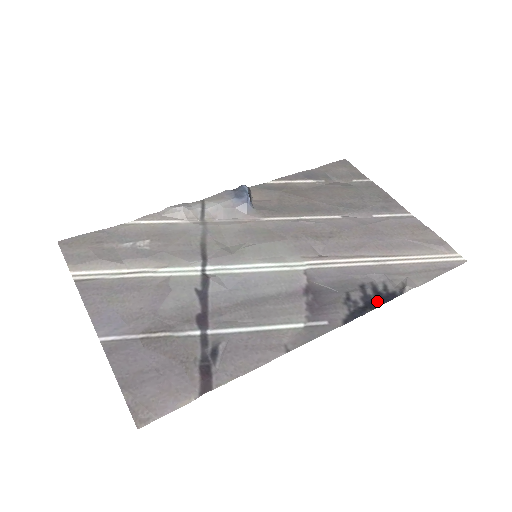
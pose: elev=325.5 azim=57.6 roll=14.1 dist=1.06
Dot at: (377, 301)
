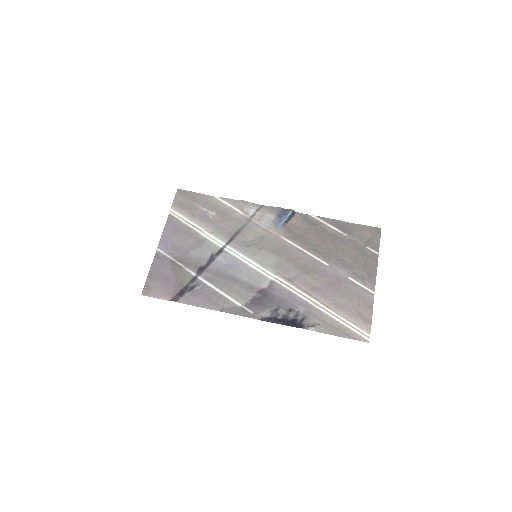
Dot at: (289, 322)
